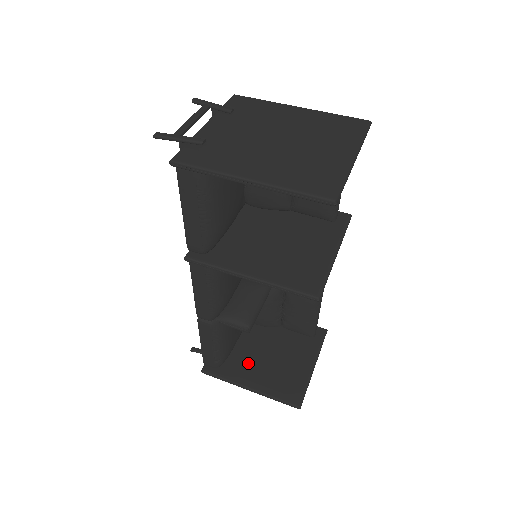
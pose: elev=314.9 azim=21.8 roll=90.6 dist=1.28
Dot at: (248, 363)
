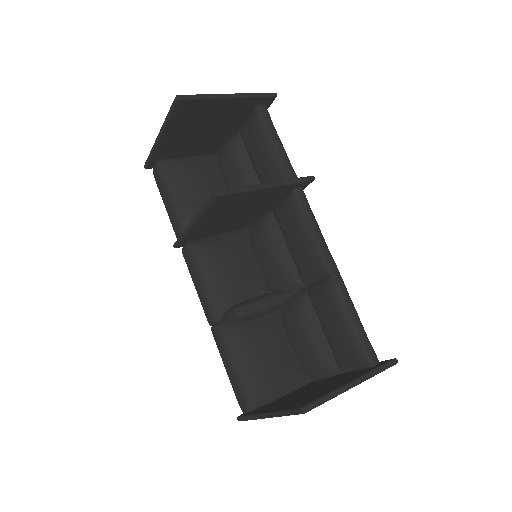
Dot at: (283, 400)
